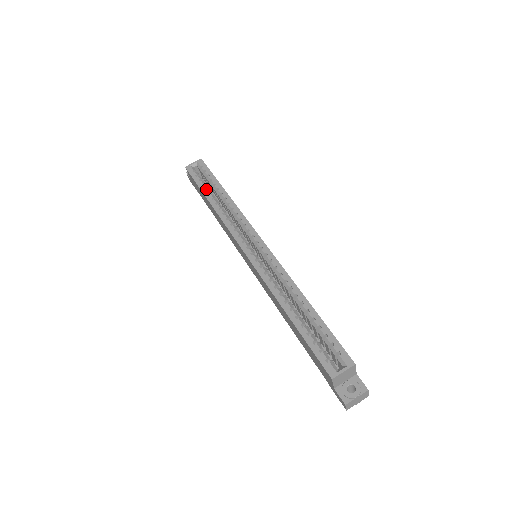
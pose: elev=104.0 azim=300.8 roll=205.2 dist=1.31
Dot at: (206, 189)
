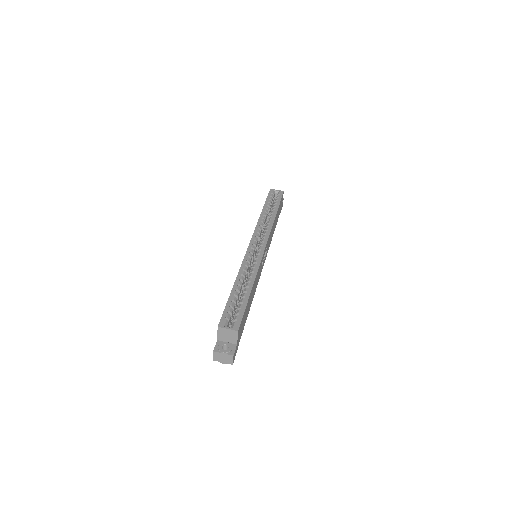
Dot at: (268, 206)
